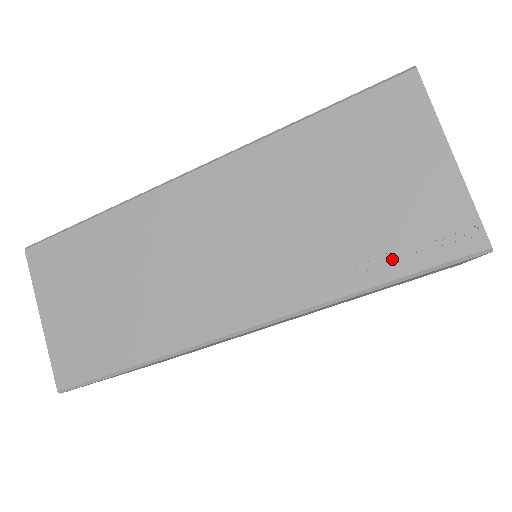
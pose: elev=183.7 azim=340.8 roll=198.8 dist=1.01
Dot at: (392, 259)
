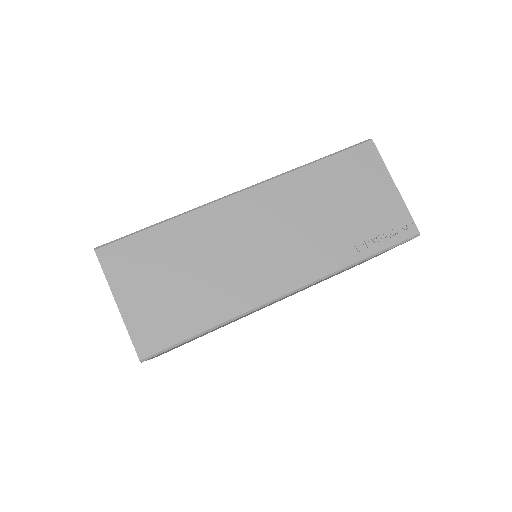
Dot at: (373, 242)
